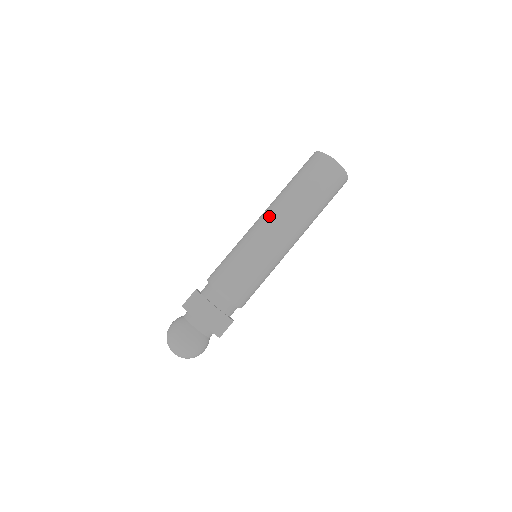
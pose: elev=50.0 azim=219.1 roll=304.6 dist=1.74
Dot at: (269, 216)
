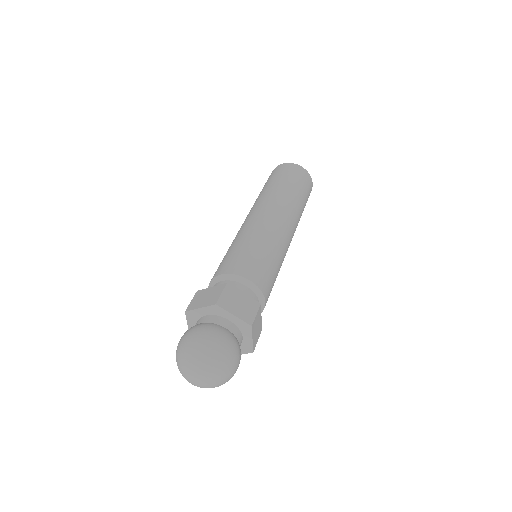
Dot at: (251, 212)
